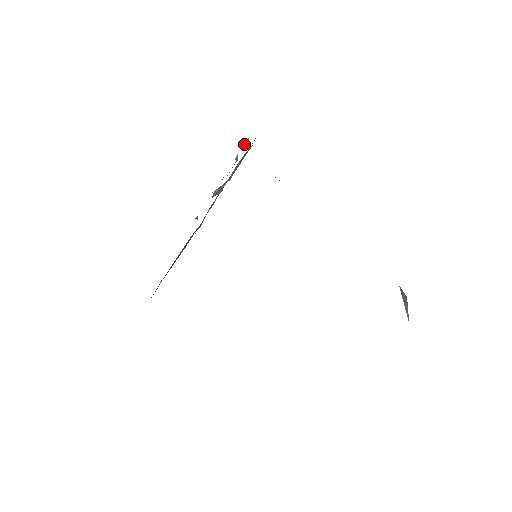
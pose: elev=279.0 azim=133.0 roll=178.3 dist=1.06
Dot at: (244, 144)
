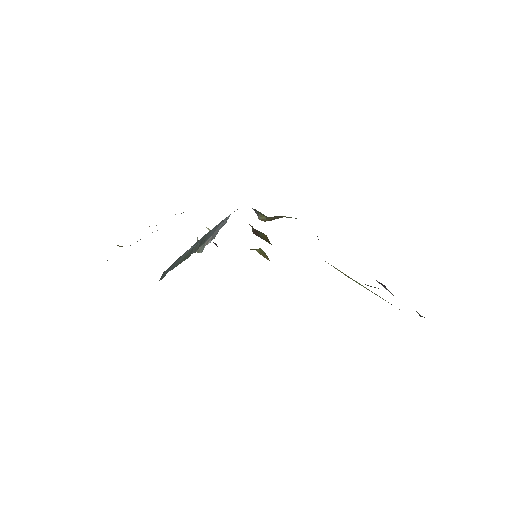
Dot at: occluded
